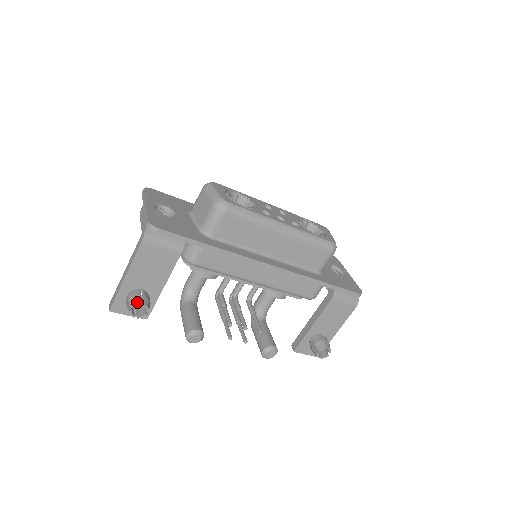
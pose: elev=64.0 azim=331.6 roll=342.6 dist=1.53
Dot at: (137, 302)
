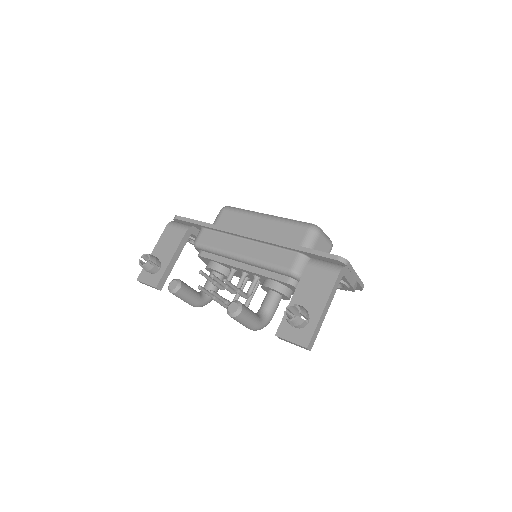
Dot at: (146, 254)
